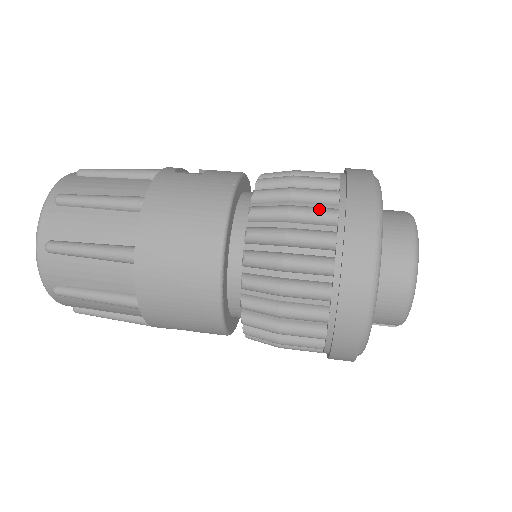
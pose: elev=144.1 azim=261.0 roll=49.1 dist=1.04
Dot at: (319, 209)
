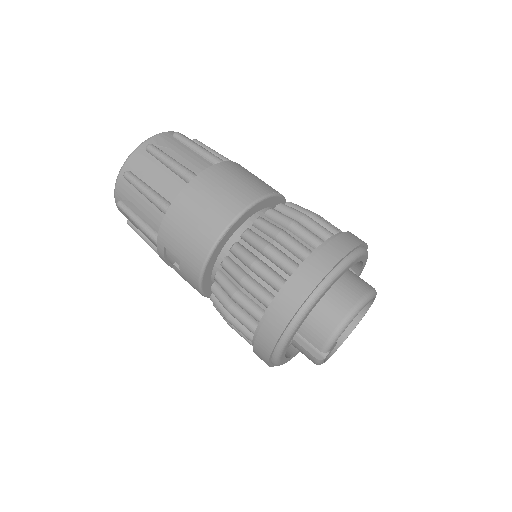
Dot at: occluded
